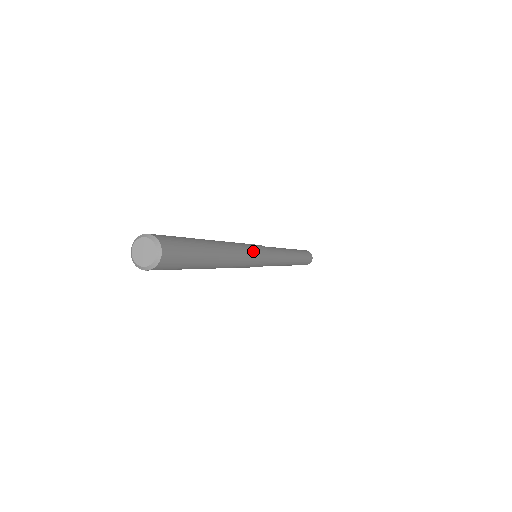
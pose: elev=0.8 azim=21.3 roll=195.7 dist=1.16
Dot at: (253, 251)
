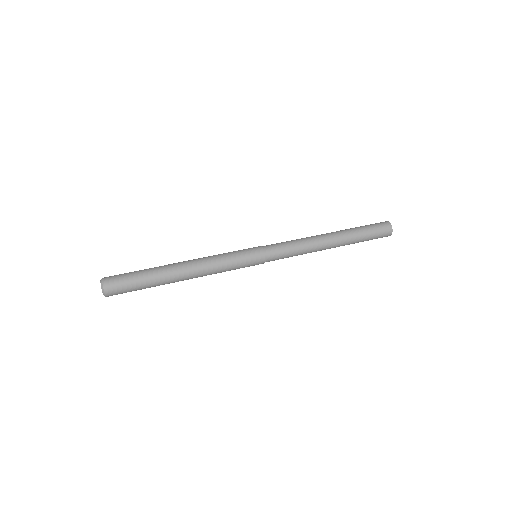
Dot at: (232, 267)
